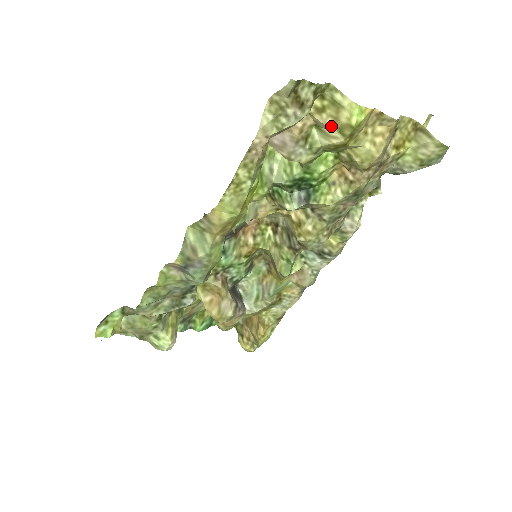
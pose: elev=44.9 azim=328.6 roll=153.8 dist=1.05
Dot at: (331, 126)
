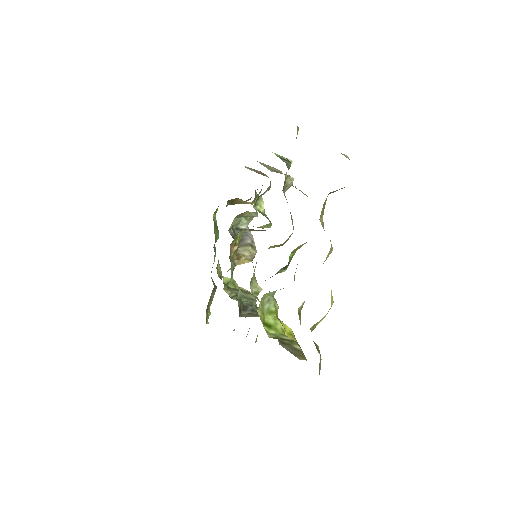
Dot at: occluded
